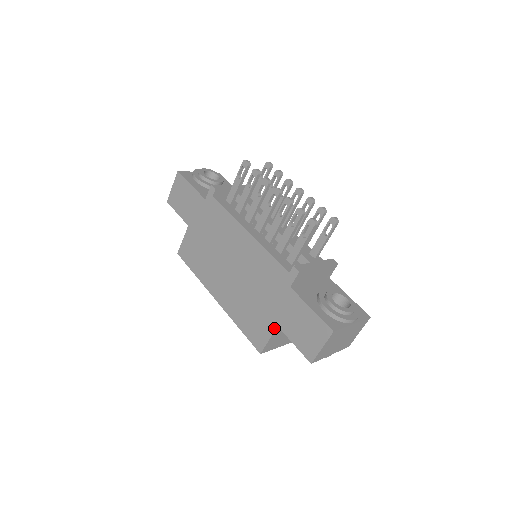
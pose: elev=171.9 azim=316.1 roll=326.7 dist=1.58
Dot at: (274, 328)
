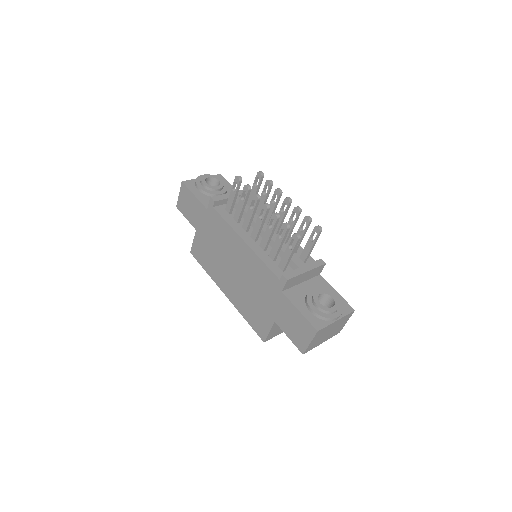
Dot at: (272, 323)
